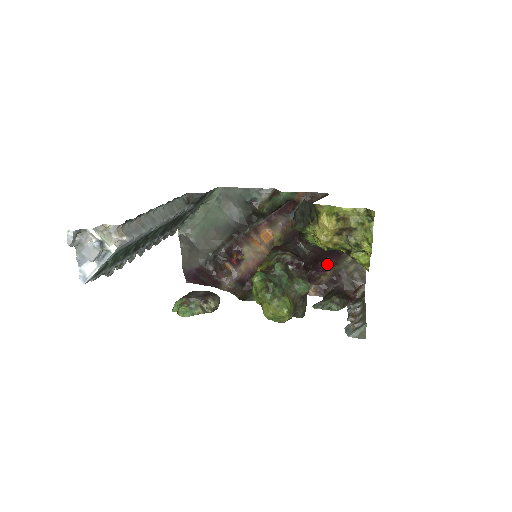
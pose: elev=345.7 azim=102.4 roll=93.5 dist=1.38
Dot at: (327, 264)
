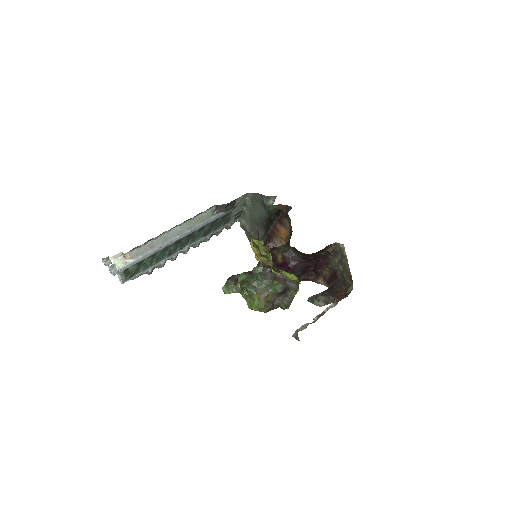
Dot at: (322, 262)
